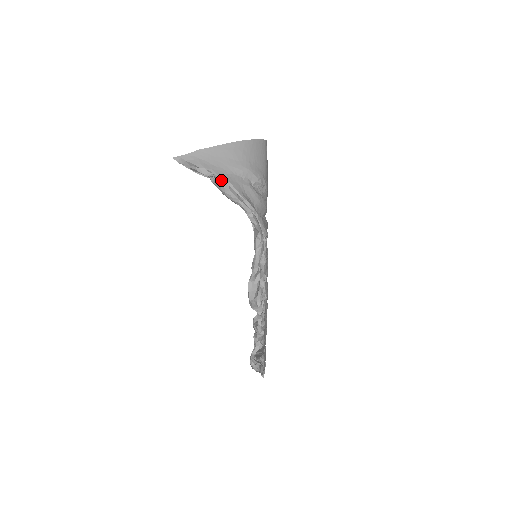
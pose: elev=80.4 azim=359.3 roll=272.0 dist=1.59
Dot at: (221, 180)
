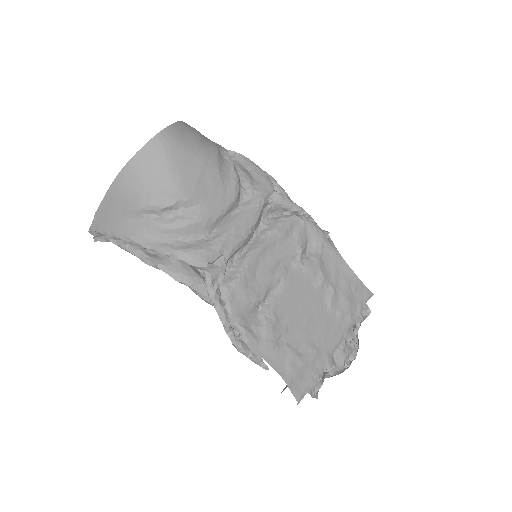
Dot at: (117, 242)
